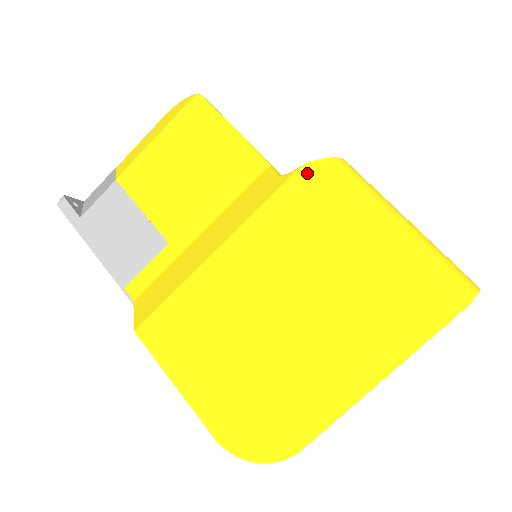
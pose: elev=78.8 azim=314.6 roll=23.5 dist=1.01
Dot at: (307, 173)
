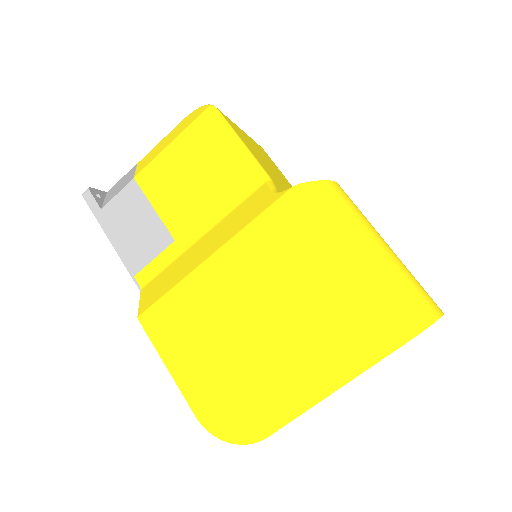
Dot at: (297, 194)
